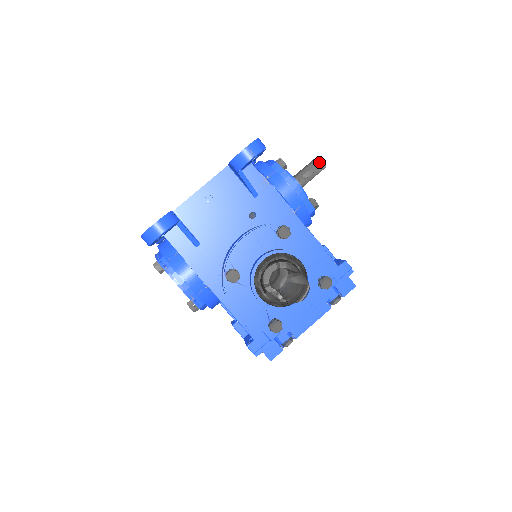
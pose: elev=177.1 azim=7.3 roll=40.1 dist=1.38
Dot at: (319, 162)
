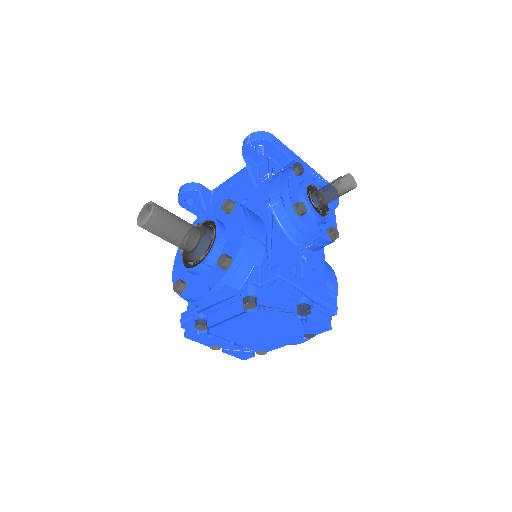
Dot at: (341, 176)
